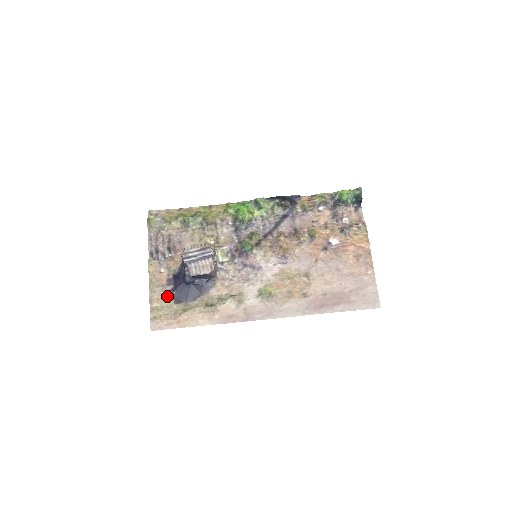
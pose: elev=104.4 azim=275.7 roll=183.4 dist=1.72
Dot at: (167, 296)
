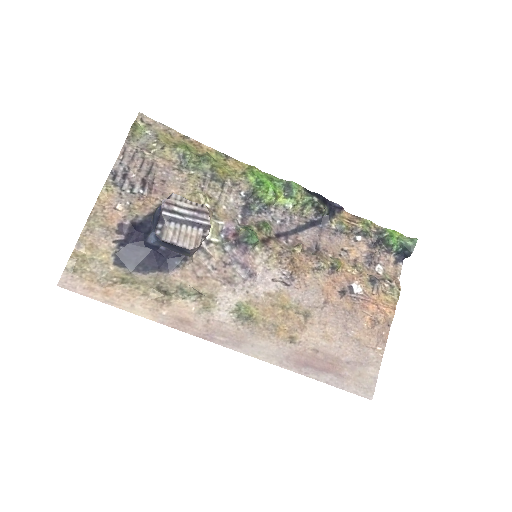
Dot at: (108, 247)
